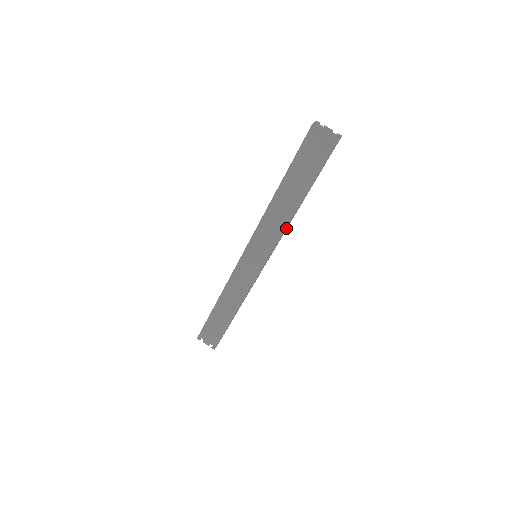
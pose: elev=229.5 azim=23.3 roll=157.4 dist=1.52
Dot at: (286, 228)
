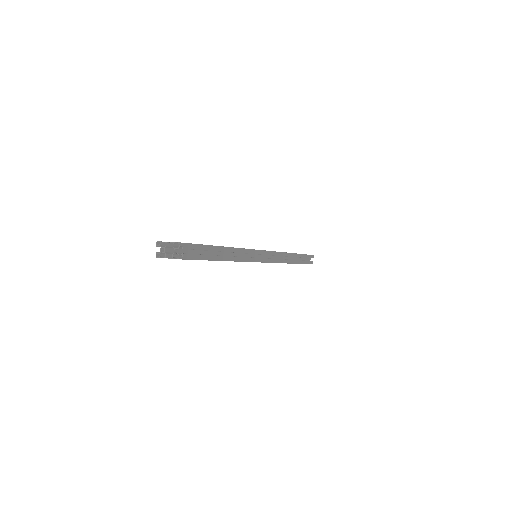
Dot at: occluded
